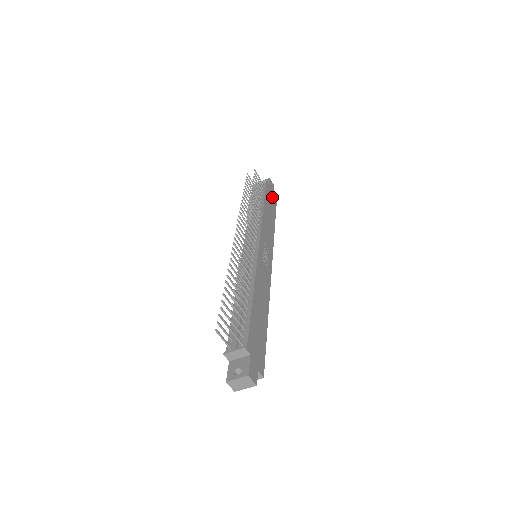
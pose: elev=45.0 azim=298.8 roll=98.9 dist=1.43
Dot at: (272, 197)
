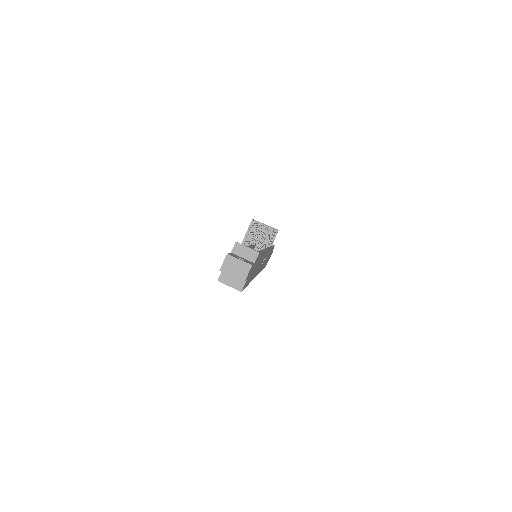
Dot at: occluded
